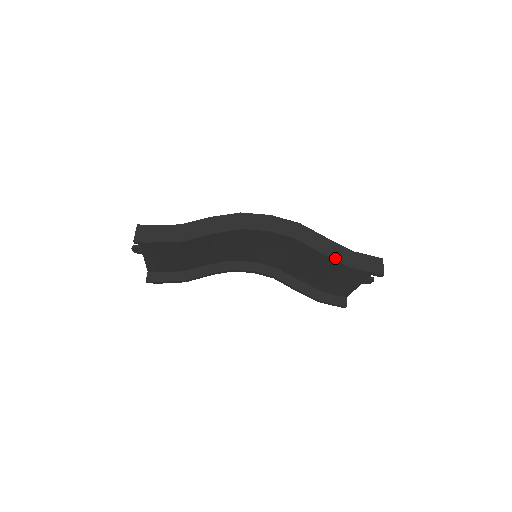
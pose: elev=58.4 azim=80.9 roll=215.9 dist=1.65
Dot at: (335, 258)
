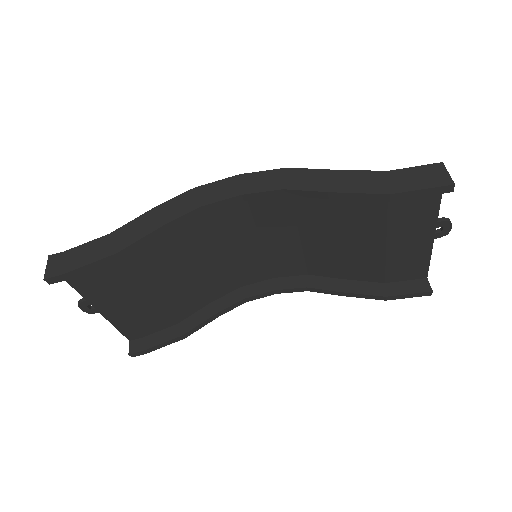
Dot at: (359, 191)
